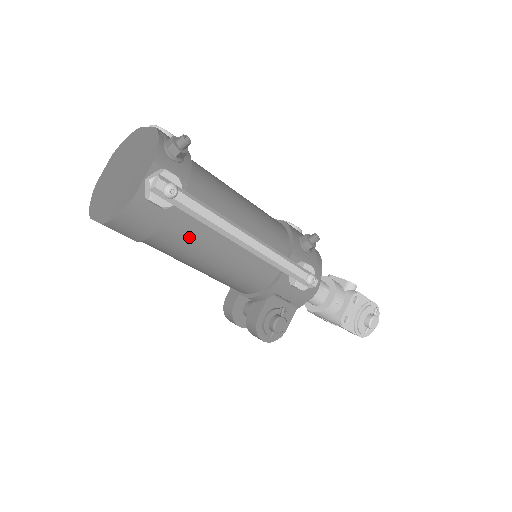
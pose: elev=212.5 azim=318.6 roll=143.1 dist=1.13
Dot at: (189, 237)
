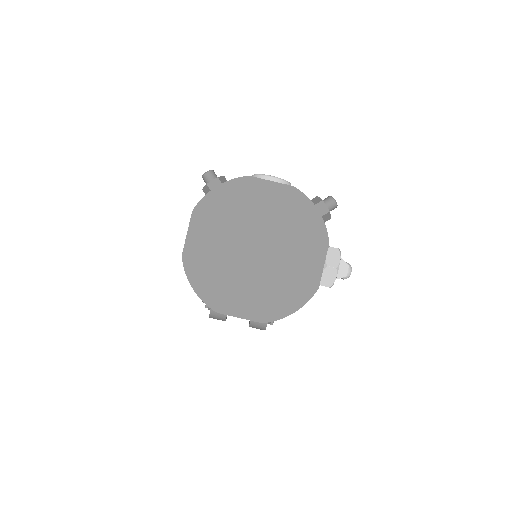
Dot at: occluded
